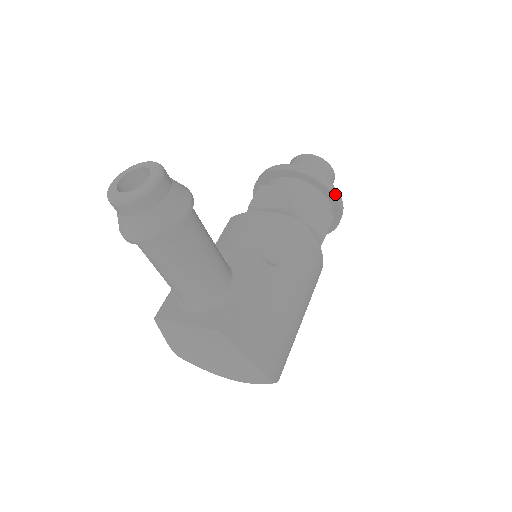
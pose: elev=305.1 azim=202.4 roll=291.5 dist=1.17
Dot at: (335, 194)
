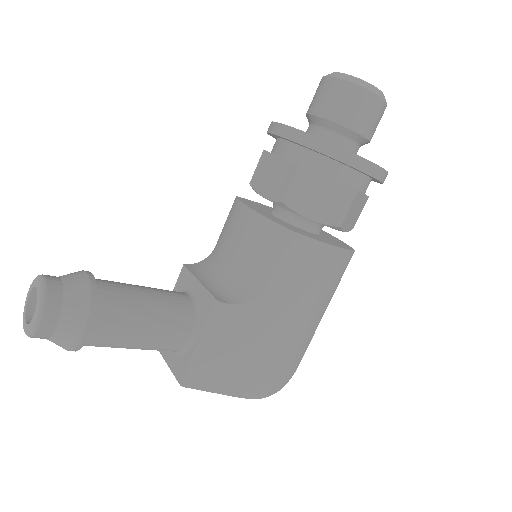
Dot at: (354, 163)
